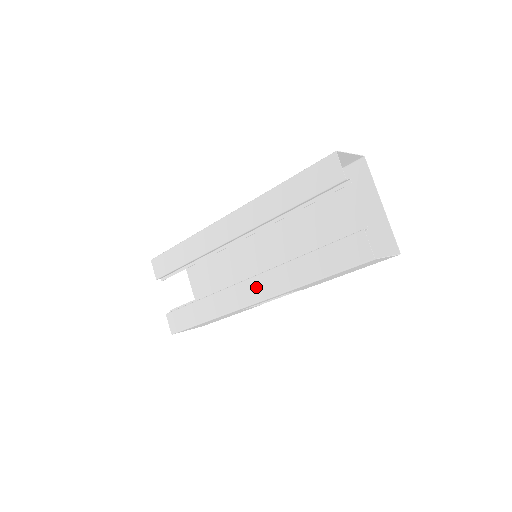
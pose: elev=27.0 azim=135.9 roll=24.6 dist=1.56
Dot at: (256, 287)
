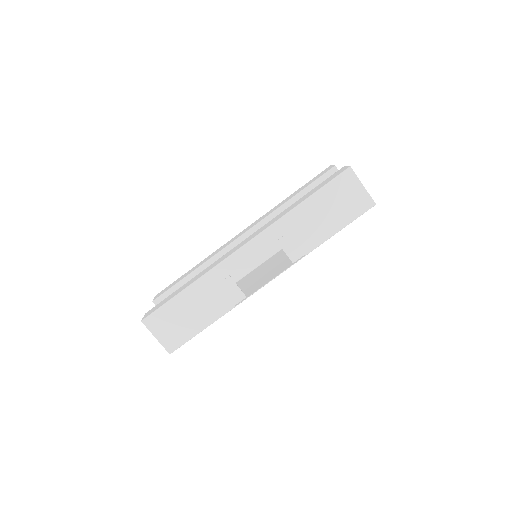
Dot at: (251, 236)
